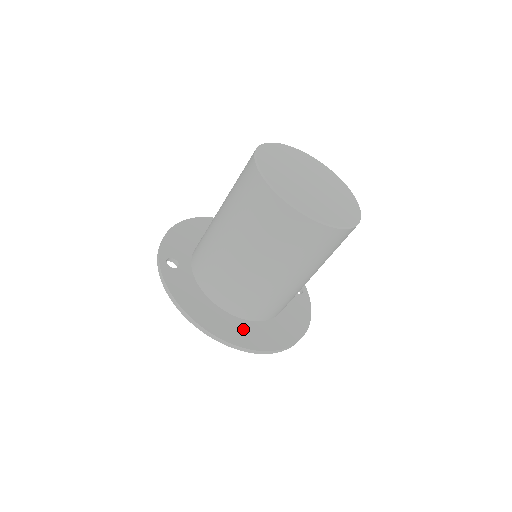
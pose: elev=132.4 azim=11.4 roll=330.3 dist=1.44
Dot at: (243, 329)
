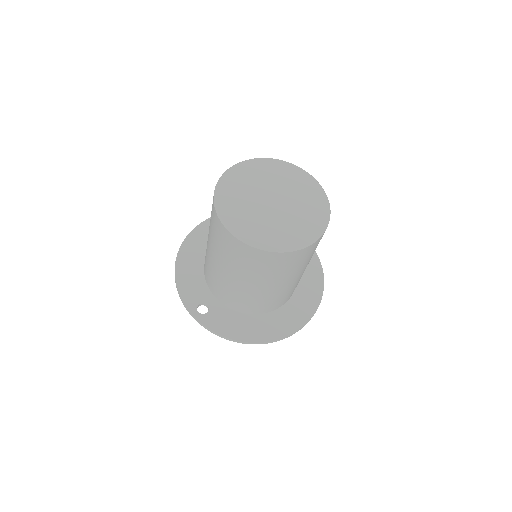
Dot at: (286, 316)
